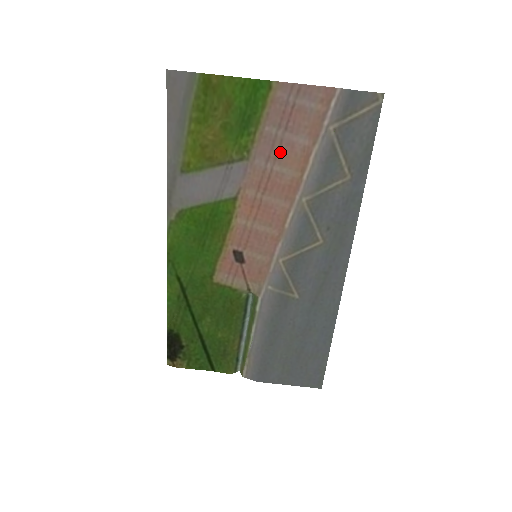
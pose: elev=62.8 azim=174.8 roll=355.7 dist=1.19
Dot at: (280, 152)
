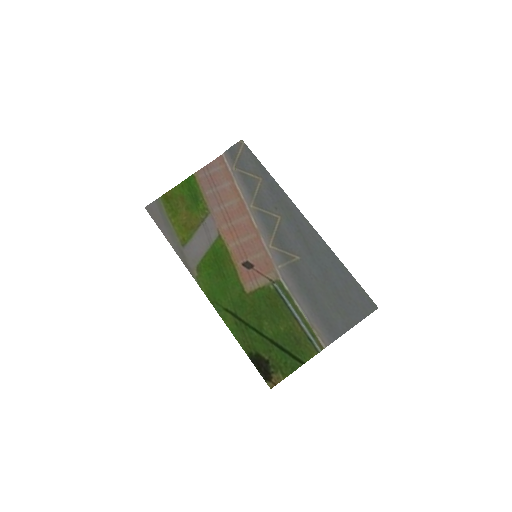
Dot at: (221, 197)
